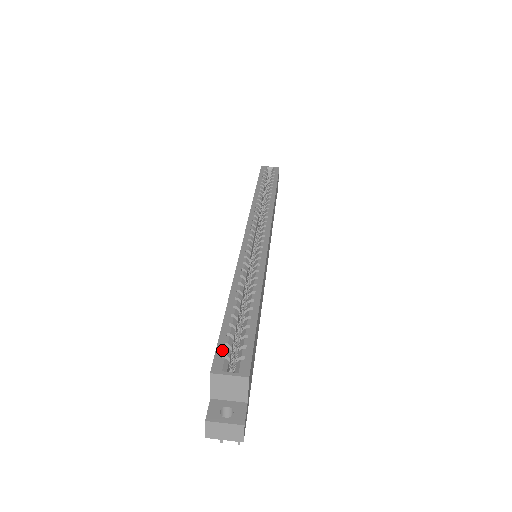
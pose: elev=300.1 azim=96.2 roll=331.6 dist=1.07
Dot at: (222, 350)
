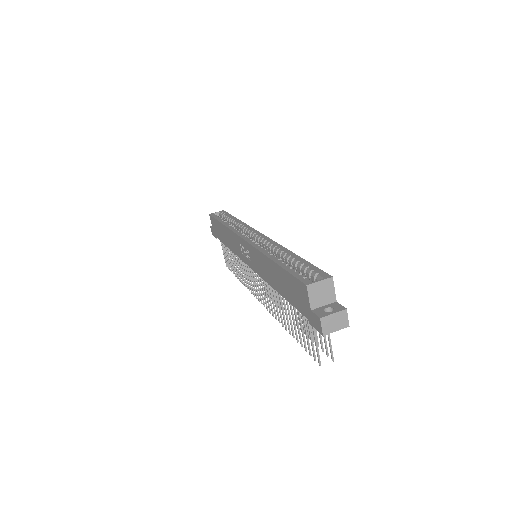
Dot at: (301, 276)
